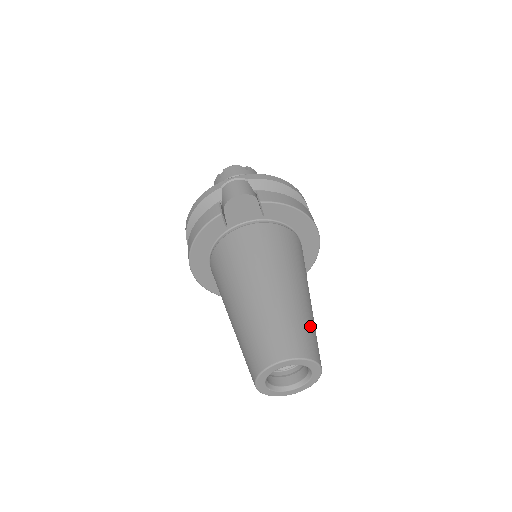
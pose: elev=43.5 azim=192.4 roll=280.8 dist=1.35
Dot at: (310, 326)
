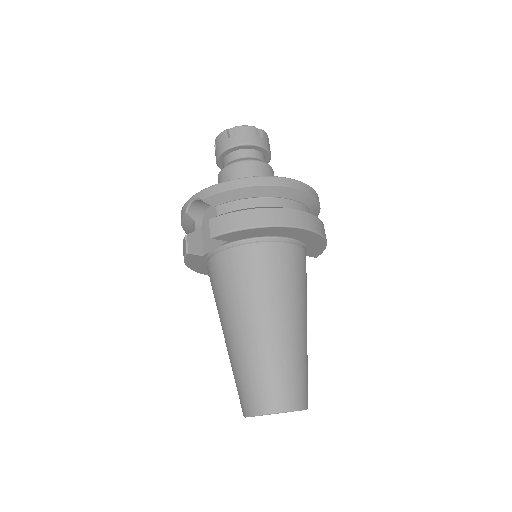
Dot at: (281, 370)
